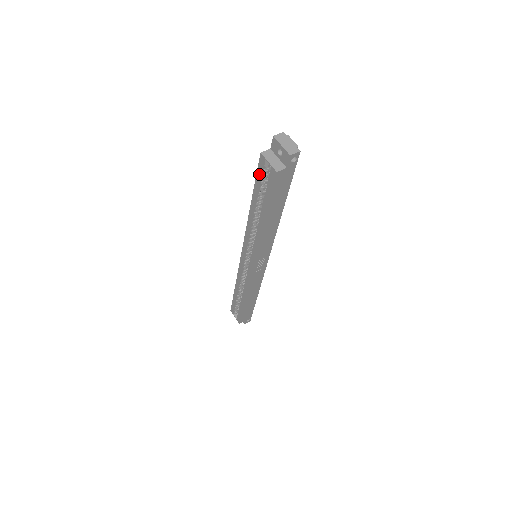
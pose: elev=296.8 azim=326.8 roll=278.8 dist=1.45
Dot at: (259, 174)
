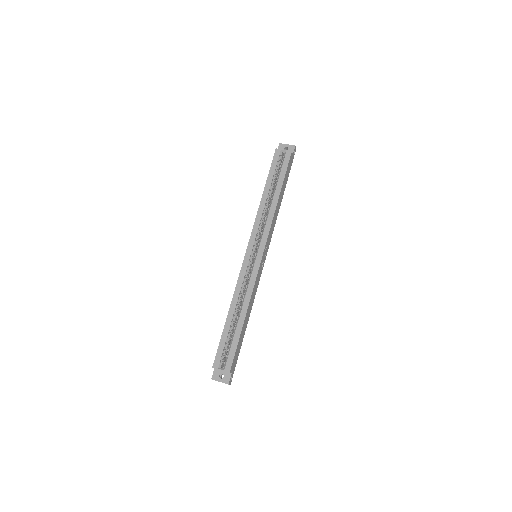
Dot at: (274, 163)
